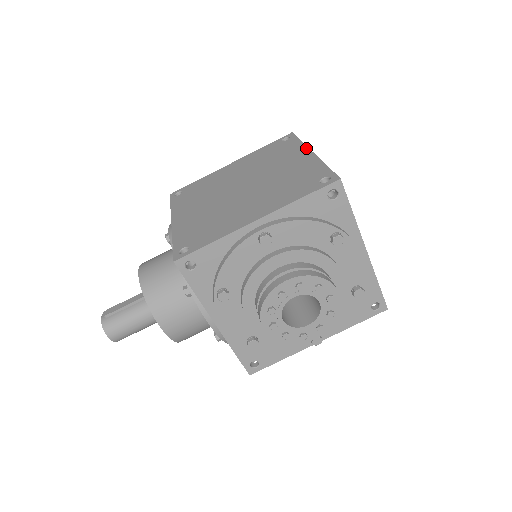
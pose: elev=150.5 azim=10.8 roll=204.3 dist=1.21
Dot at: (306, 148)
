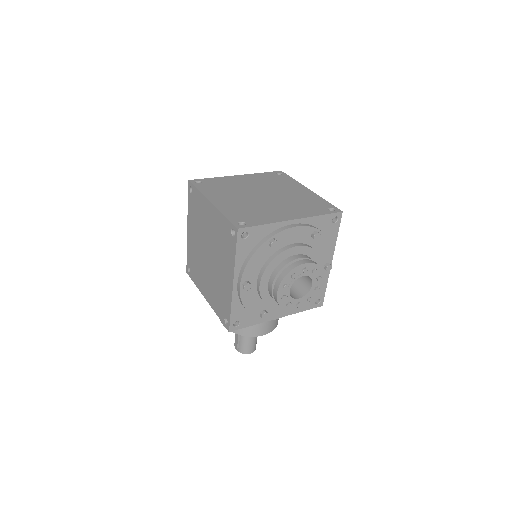
Dot at: (205, 199)
